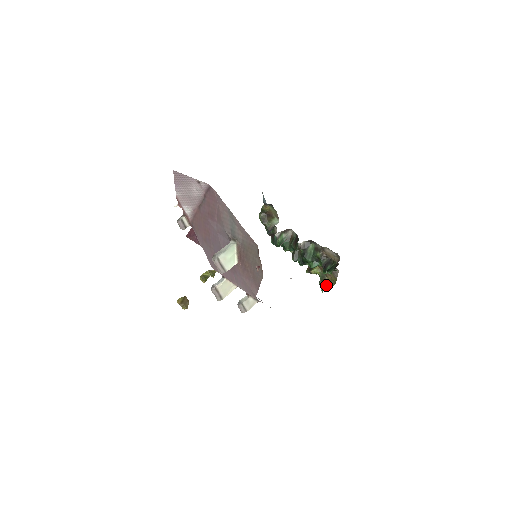
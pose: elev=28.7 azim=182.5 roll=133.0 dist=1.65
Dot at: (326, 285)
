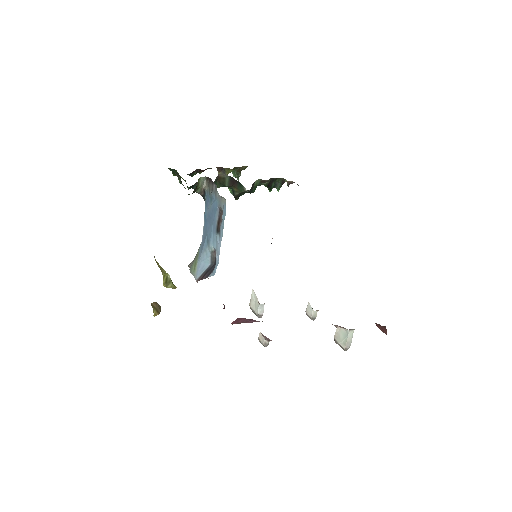
Dot at: occluded
